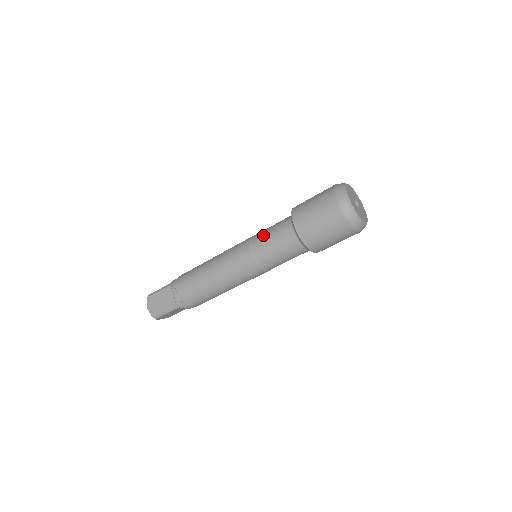
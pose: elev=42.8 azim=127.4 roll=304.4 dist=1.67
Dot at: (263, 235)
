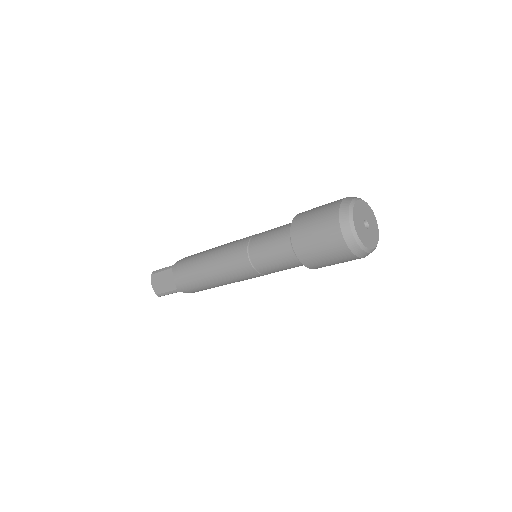
Dot at: (261, 240)
